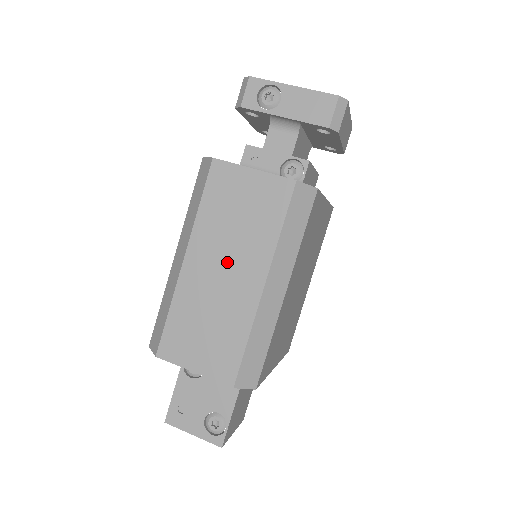
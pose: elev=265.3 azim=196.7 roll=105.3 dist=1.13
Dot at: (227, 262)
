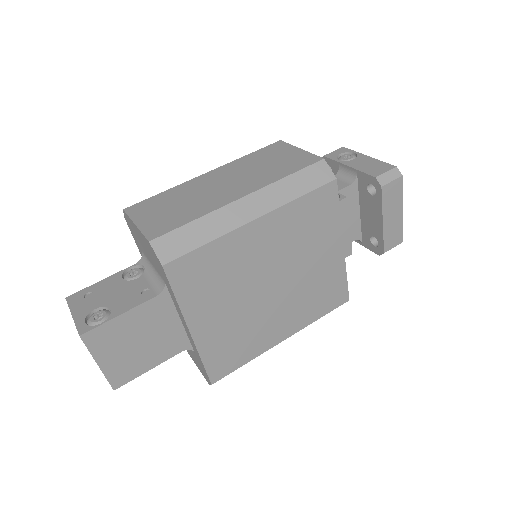
Dot at: (232, 180)
